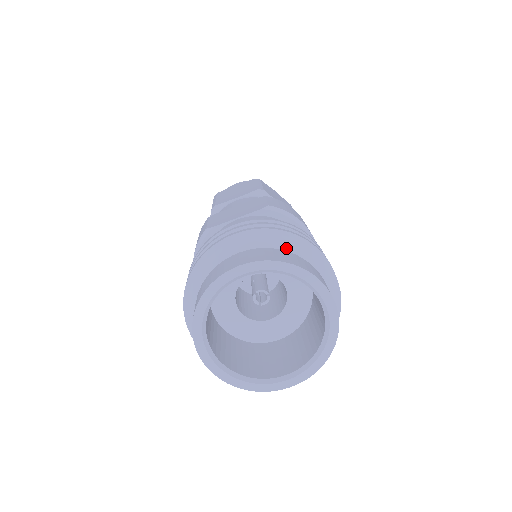
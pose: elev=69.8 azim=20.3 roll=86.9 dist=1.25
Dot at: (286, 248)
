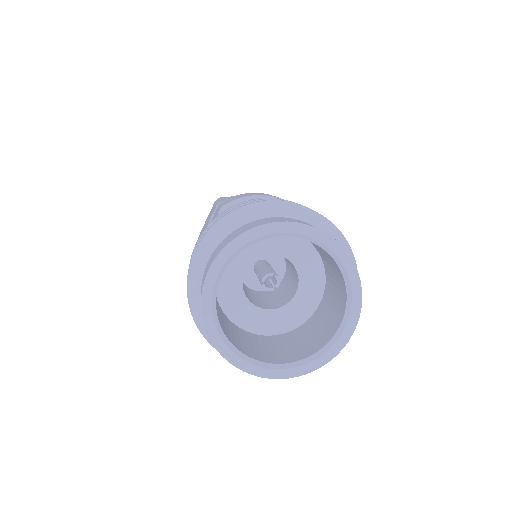
Dot at: (242, 223)
